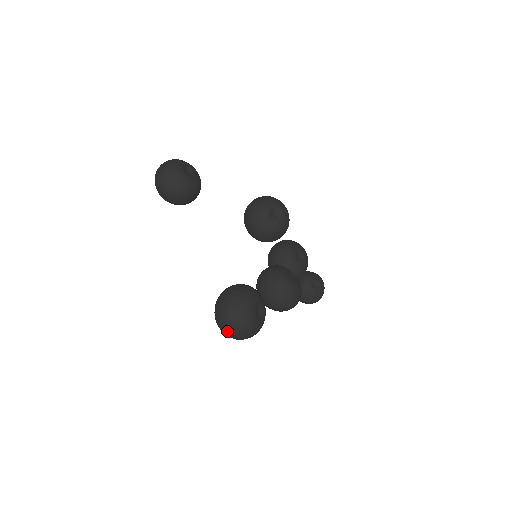
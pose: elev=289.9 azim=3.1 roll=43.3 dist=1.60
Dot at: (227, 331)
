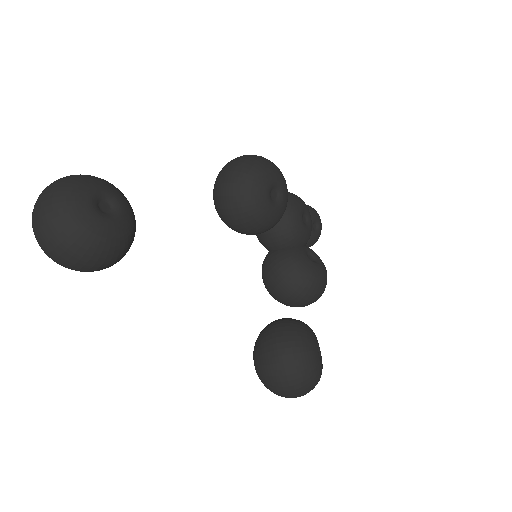
Dot at: occluded
